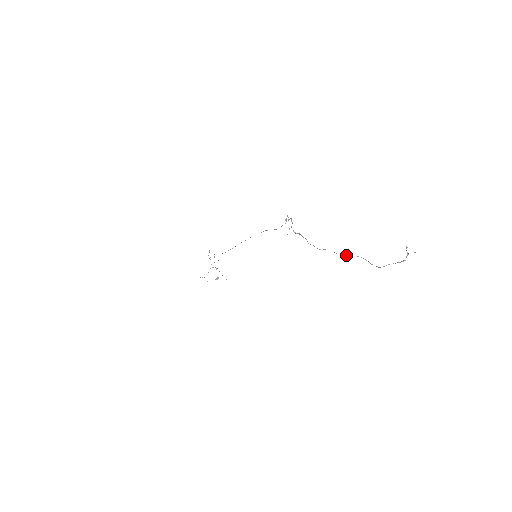
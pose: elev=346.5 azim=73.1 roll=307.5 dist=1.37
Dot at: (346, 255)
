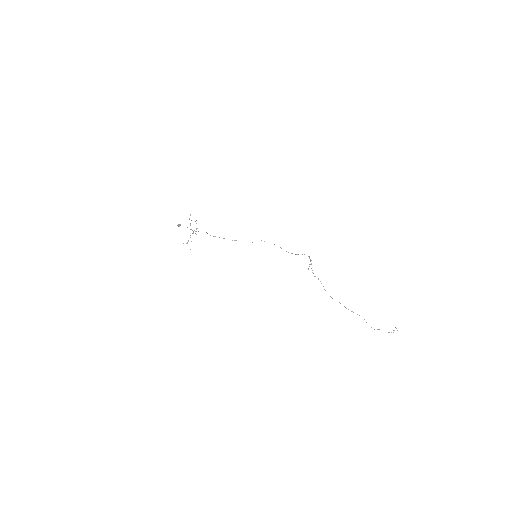
Dot at: occluded
